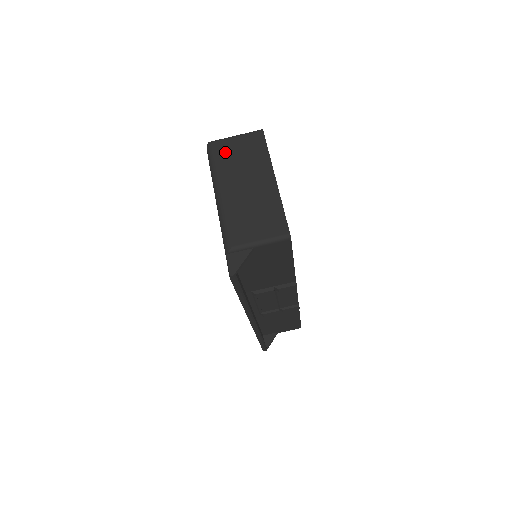
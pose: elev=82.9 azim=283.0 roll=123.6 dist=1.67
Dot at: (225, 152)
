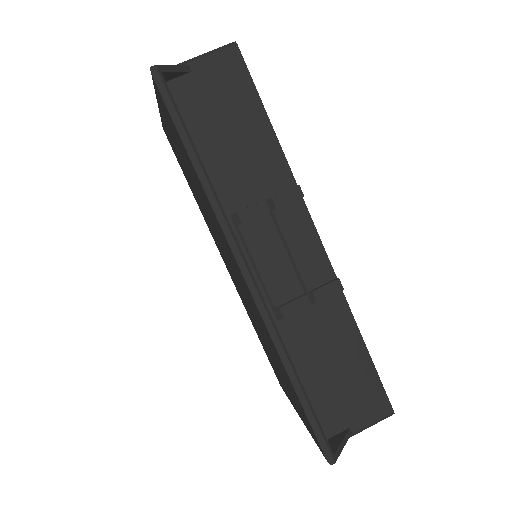
Dot at: occluded
